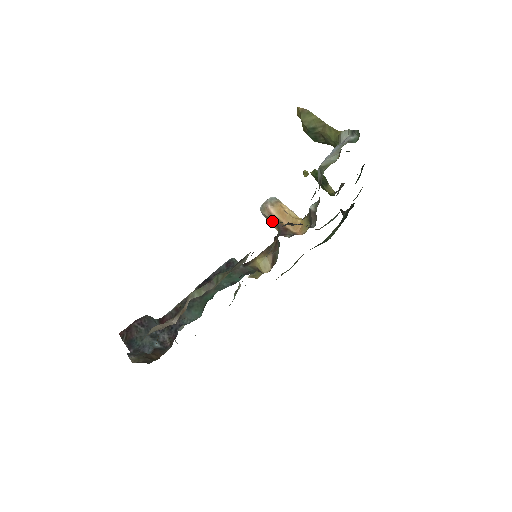
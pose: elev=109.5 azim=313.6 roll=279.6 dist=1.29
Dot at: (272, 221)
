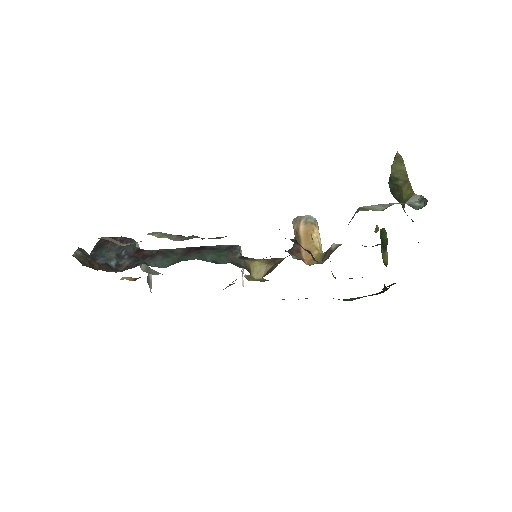
Dot at: occluded
